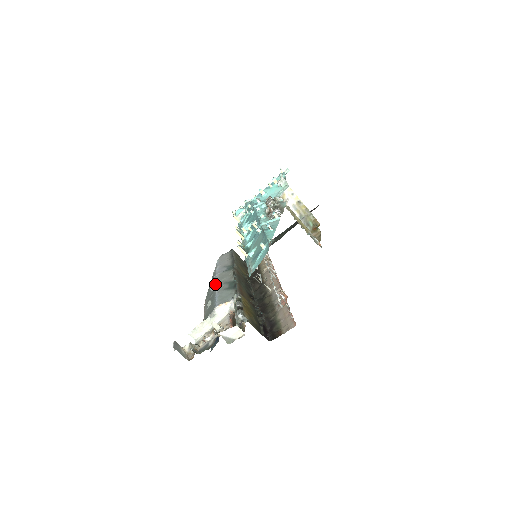
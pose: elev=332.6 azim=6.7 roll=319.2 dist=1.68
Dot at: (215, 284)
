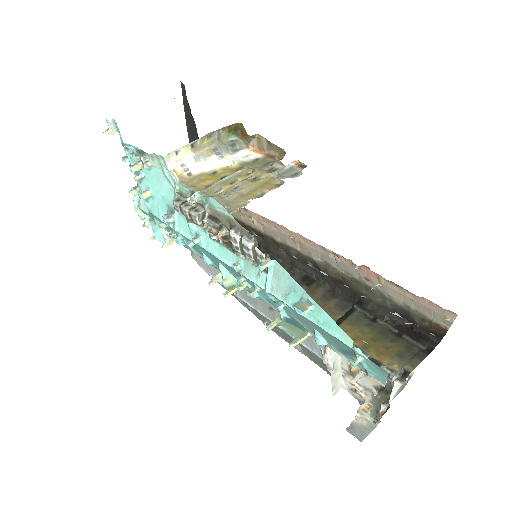
Dot at: occluded
